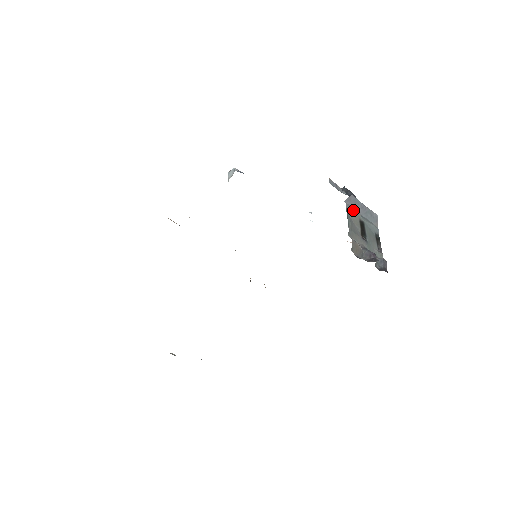
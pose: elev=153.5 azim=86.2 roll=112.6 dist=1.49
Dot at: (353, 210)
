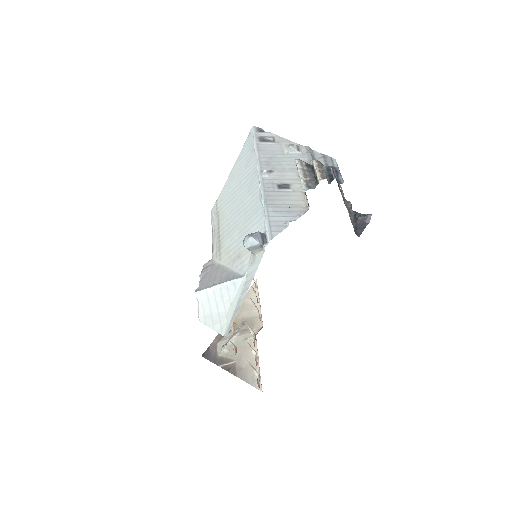
Dot at: (342, 192)
